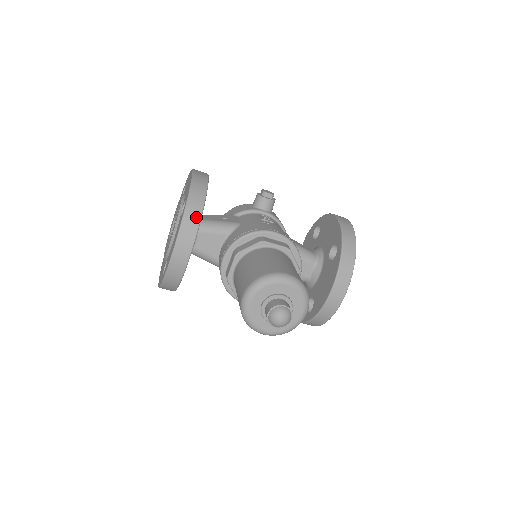
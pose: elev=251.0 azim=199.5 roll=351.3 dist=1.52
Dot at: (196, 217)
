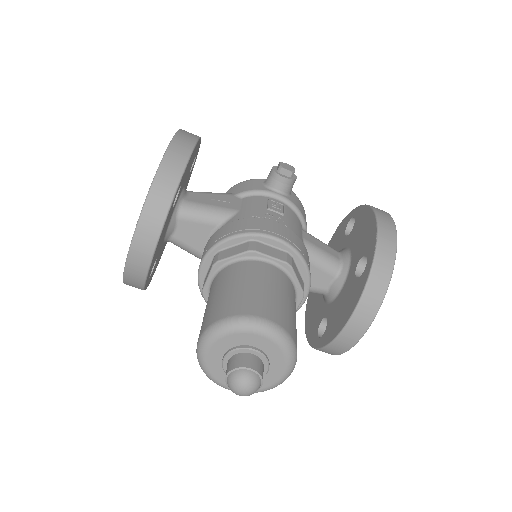
Dot at: (162, 206)
